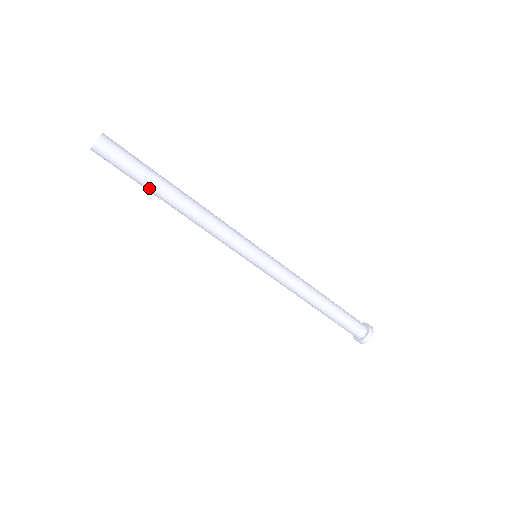
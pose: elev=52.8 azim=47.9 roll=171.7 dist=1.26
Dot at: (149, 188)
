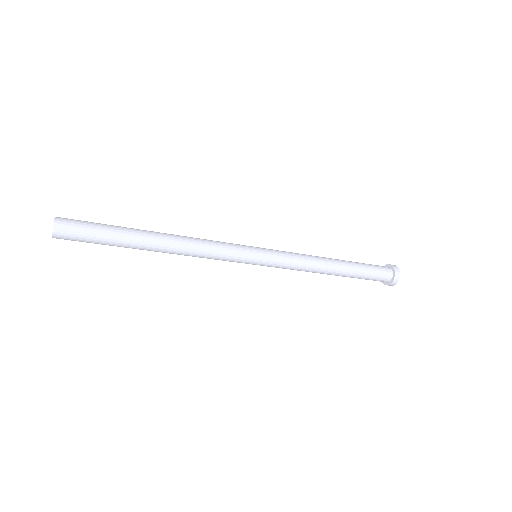
Dot at: (123, 246)
